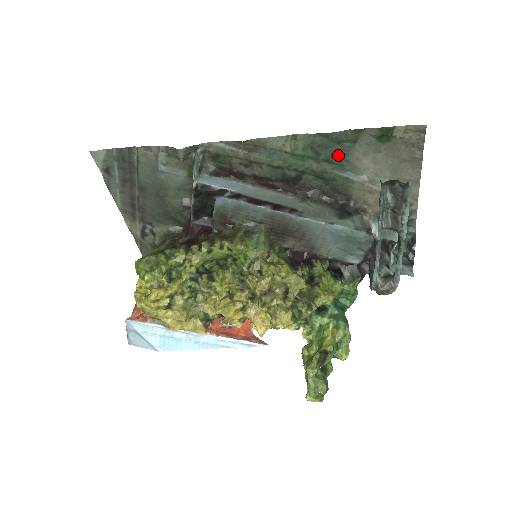
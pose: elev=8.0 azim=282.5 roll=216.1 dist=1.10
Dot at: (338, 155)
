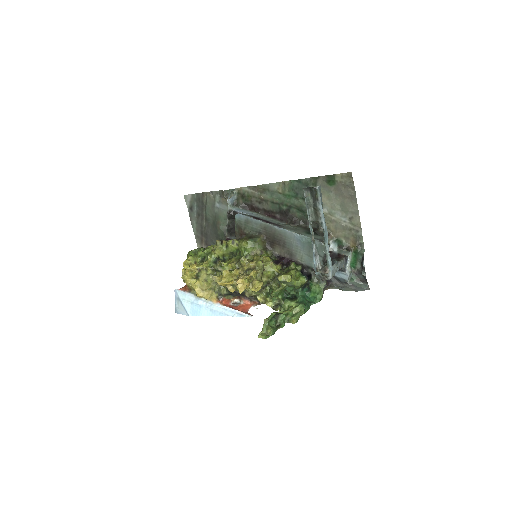
Dot at: occluded
